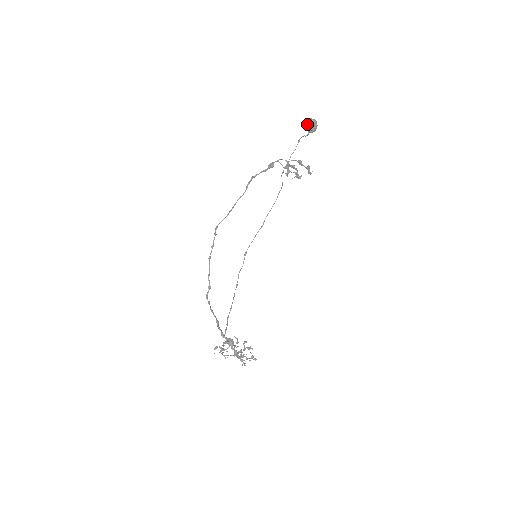
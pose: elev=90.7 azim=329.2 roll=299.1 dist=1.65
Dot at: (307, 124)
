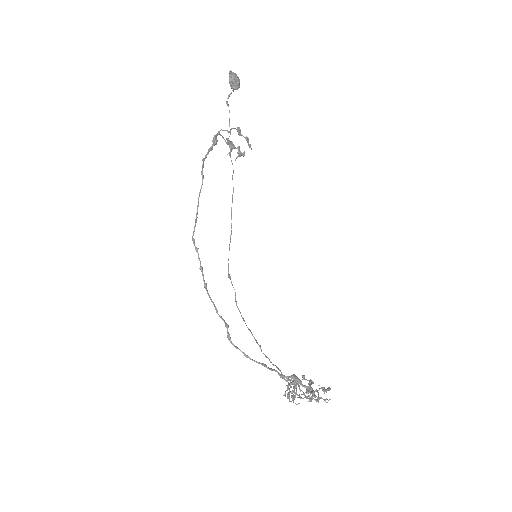
Dot at: (230, 79)
